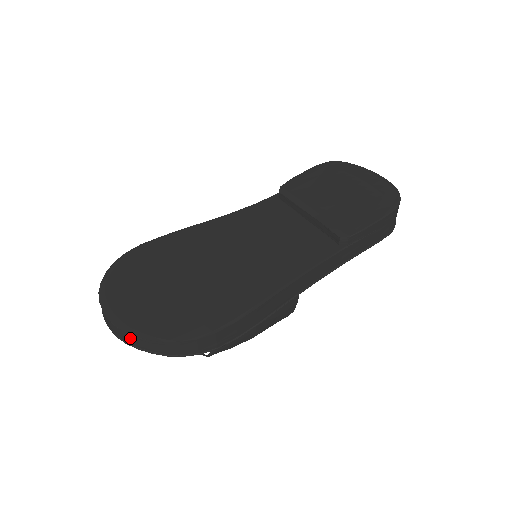
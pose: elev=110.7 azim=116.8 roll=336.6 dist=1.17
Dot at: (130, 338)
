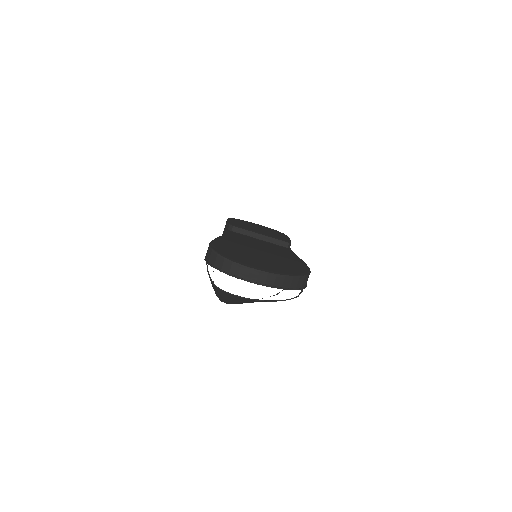
Dot at: (279, 279)
